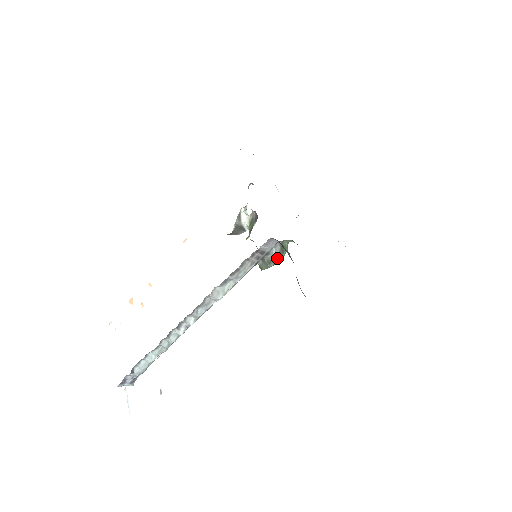
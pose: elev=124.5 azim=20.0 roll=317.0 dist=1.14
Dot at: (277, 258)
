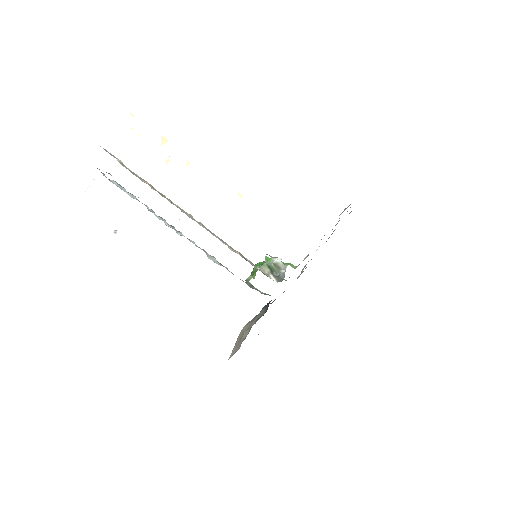
Dot at: occluded
